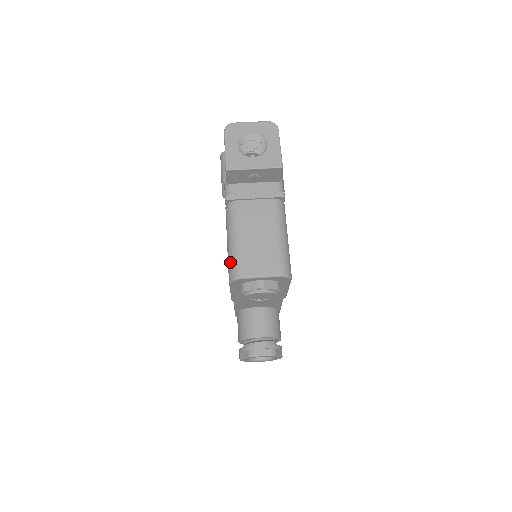
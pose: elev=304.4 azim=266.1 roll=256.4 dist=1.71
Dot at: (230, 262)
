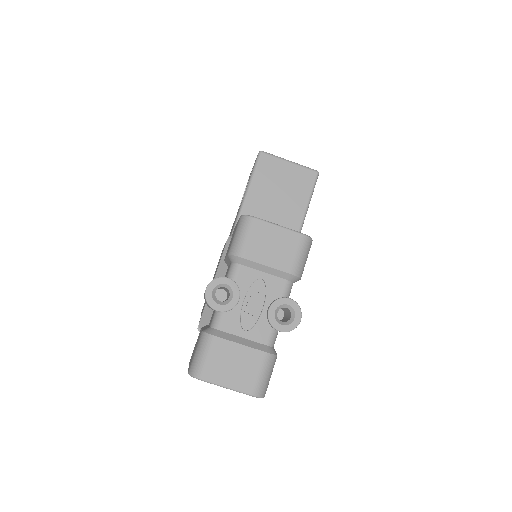
Dot at: occluded
